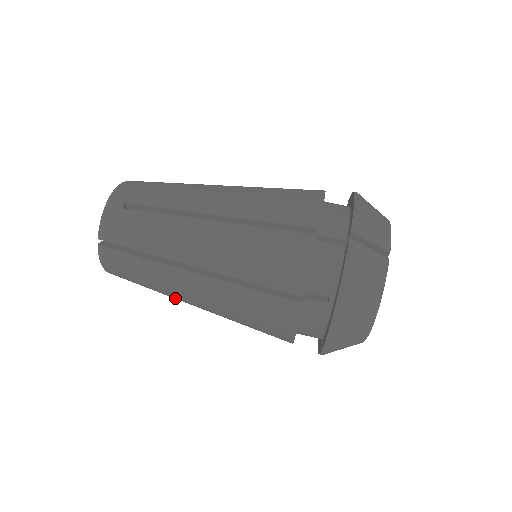
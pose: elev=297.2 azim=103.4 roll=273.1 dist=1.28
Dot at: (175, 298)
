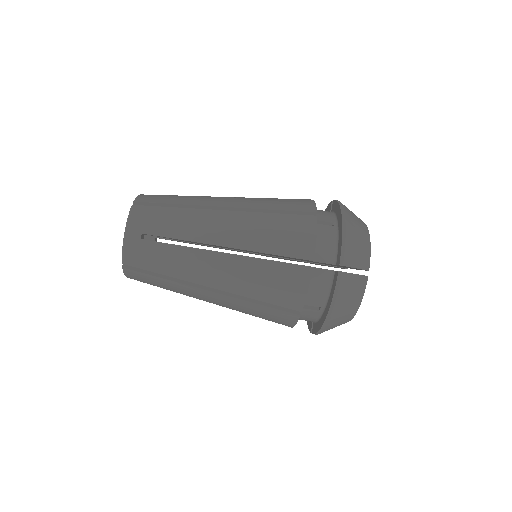
Dot at: occluded
